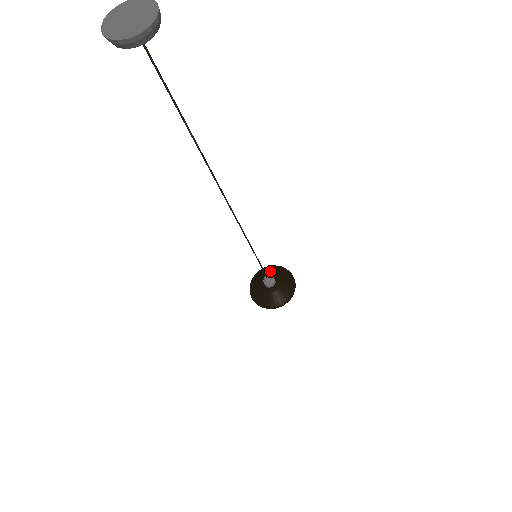
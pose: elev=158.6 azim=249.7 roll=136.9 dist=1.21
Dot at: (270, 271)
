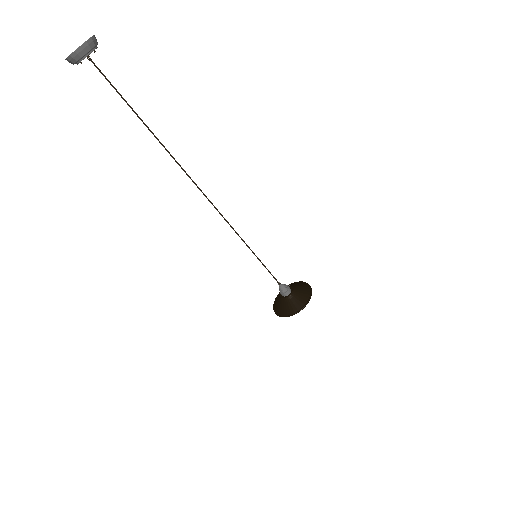
Dot at: (292, 284)
